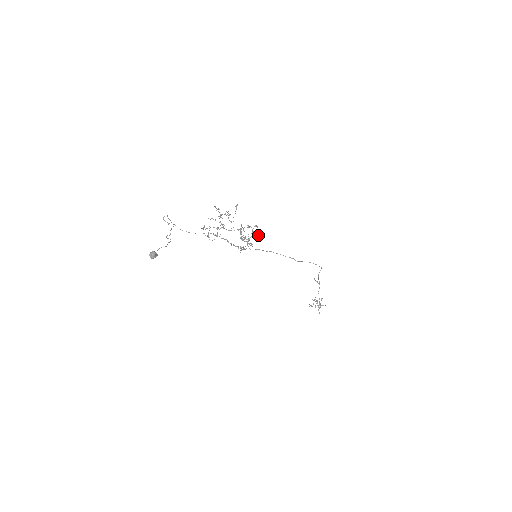
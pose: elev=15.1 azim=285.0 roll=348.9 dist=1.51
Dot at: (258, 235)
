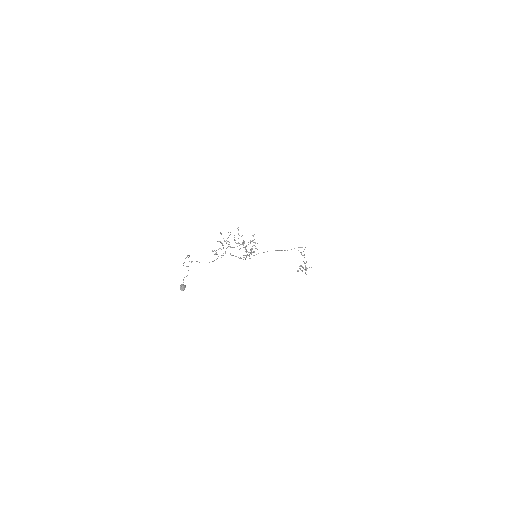
Dot at: (257, 243)
